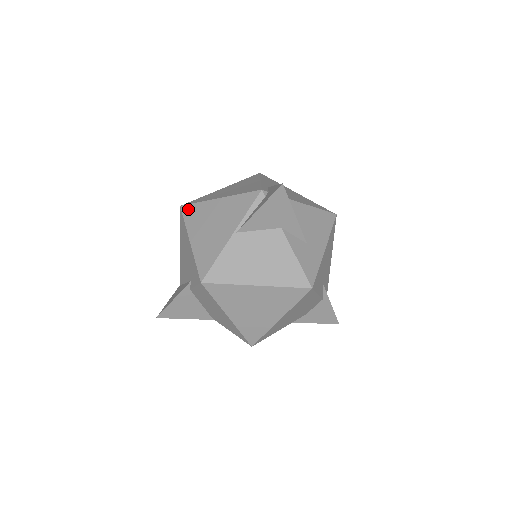
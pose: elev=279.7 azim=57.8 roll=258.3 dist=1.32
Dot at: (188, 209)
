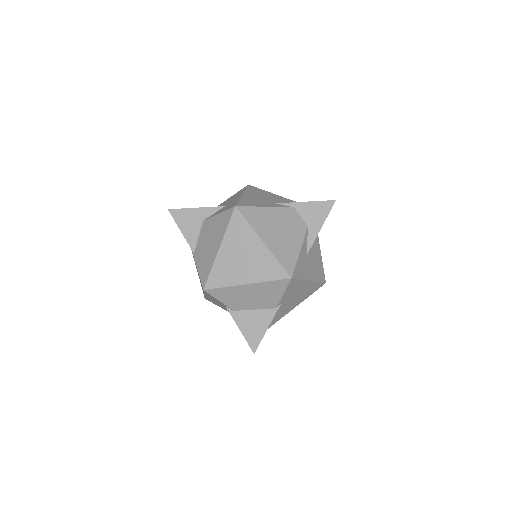
Dot at: occluded
